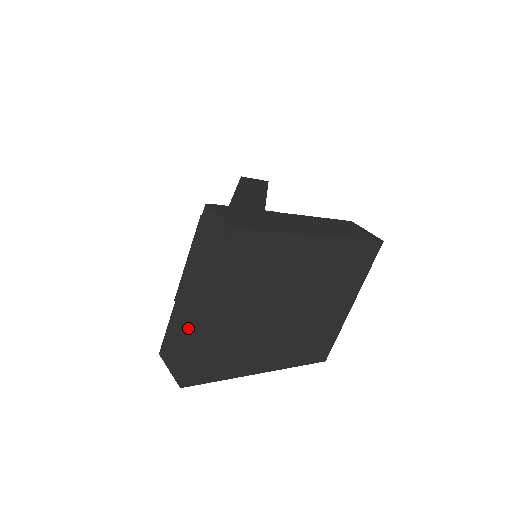
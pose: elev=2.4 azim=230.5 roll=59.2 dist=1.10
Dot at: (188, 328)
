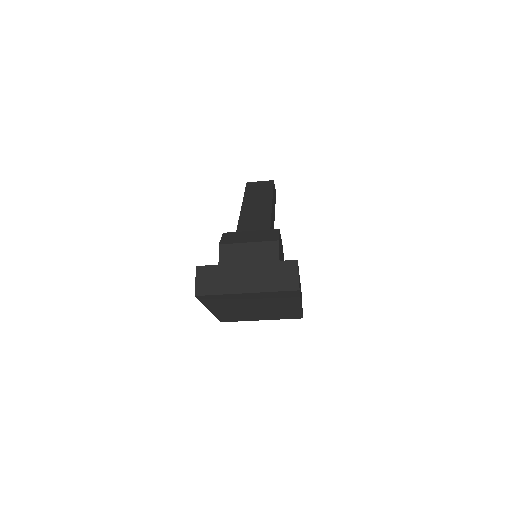
Dot at: (230, 283)
